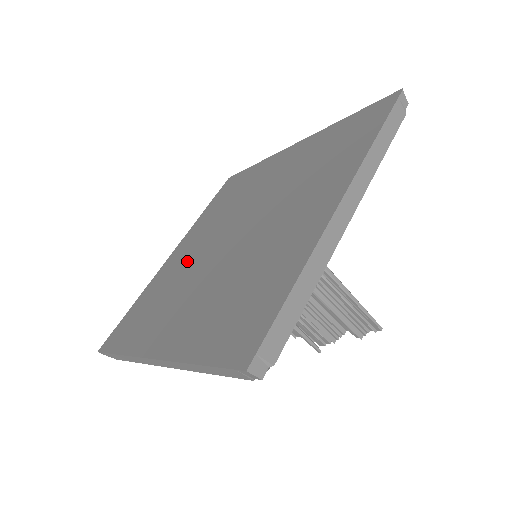
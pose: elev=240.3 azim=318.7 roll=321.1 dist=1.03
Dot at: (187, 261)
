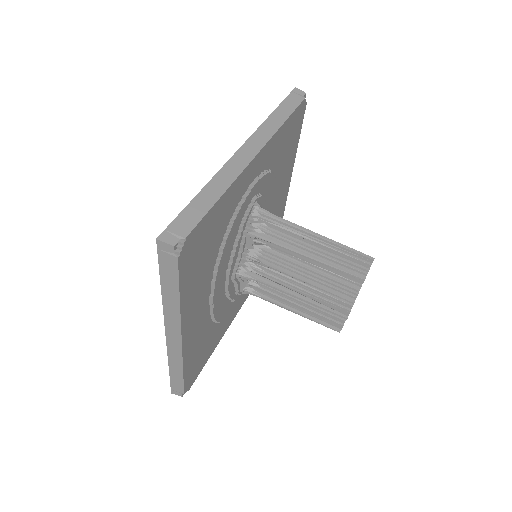
Dot at: occluded
